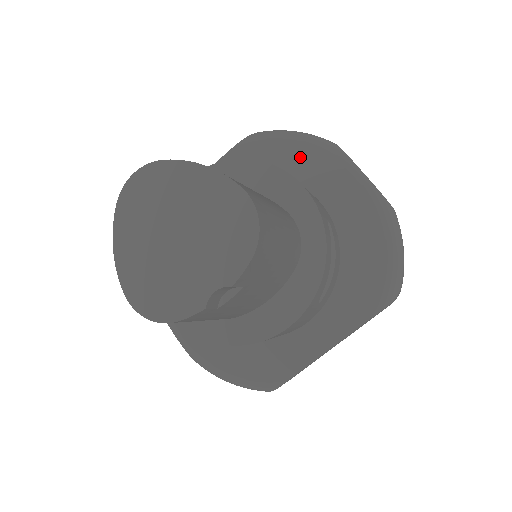
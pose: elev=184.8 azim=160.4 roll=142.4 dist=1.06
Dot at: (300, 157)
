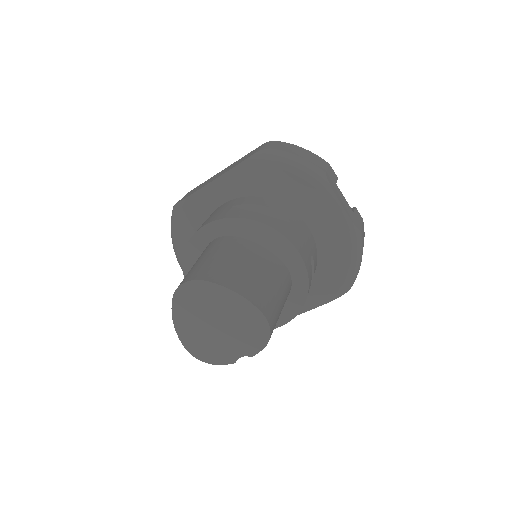
Dot at: (295, 187)
